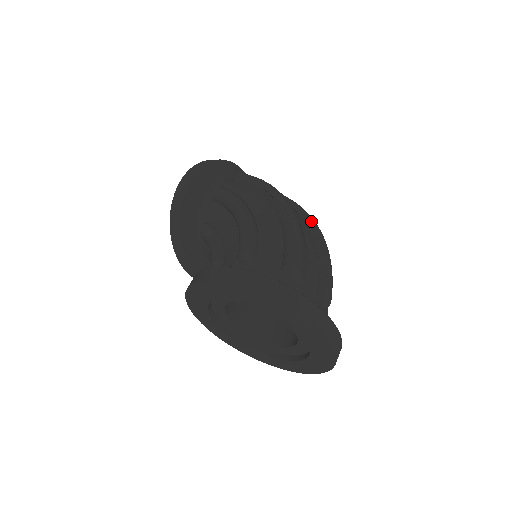
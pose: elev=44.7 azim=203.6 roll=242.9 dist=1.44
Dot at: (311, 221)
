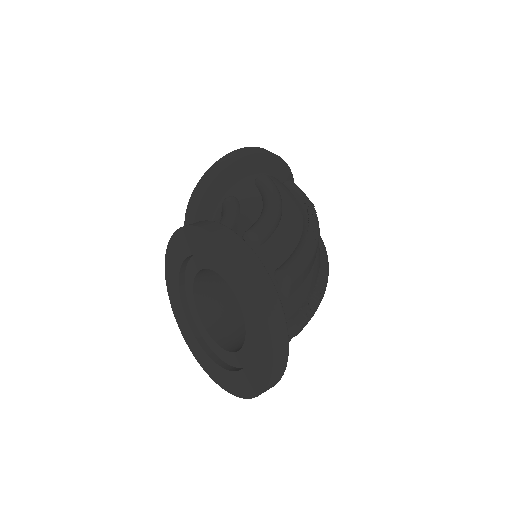
Dot at: (326, 260)
